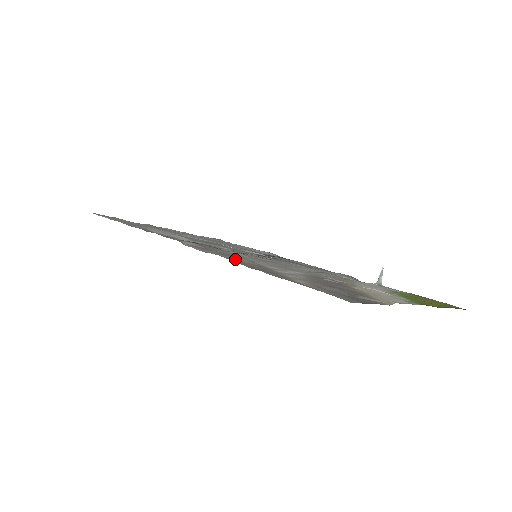
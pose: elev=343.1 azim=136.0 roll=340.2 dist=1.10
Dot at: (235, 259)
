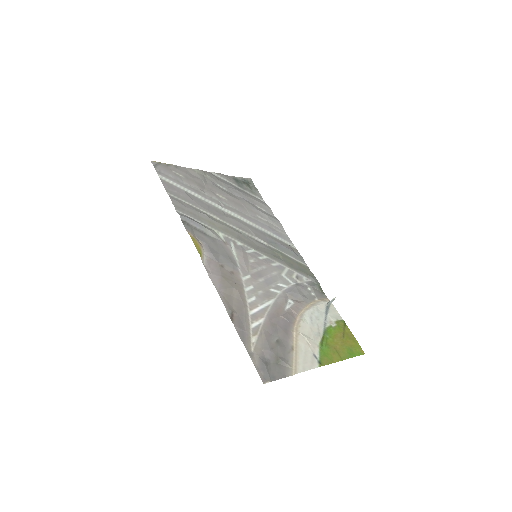
Dot at: (229, 293)
